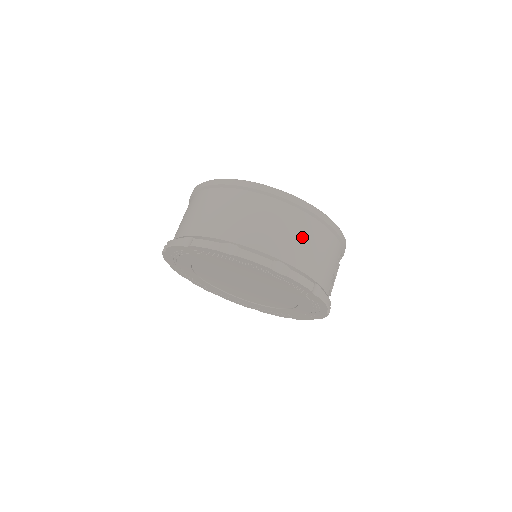
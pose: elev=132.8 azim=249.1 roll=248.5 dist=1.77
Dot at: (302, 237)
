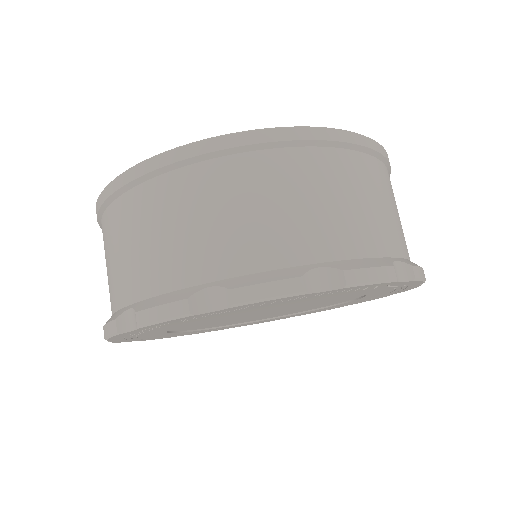
Dot at: (387, 201)
